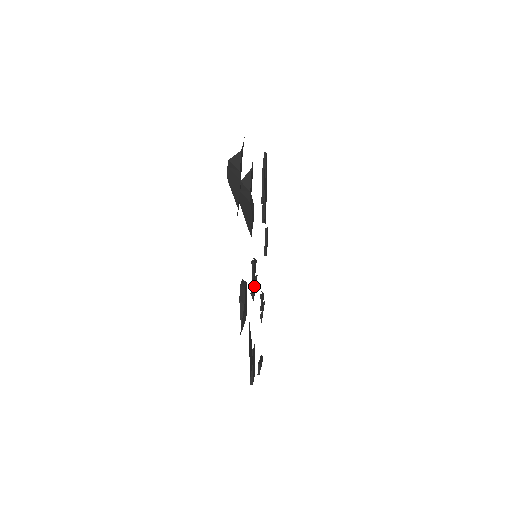
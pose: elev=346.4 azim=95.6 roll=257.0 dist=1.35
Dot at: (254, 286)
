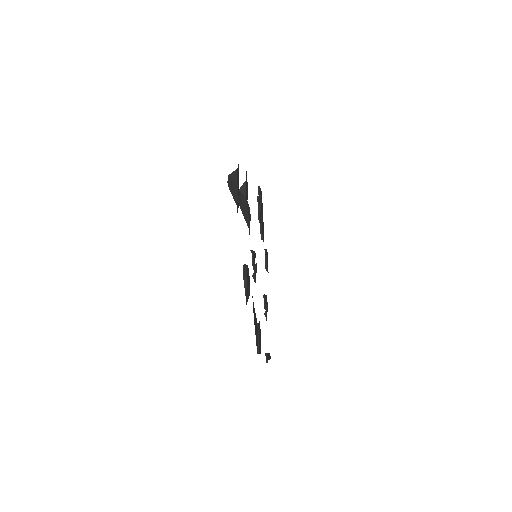
Dot at: (255, 271)
